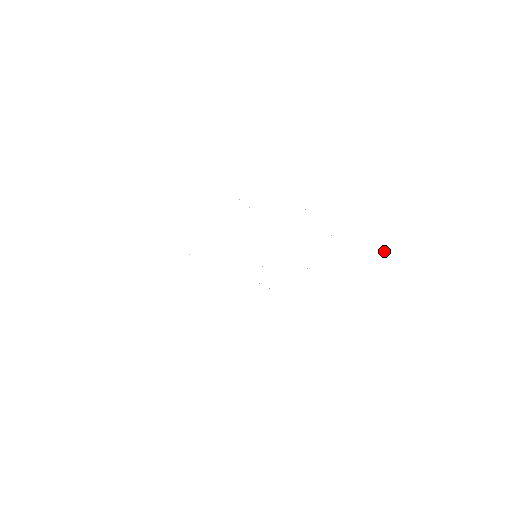
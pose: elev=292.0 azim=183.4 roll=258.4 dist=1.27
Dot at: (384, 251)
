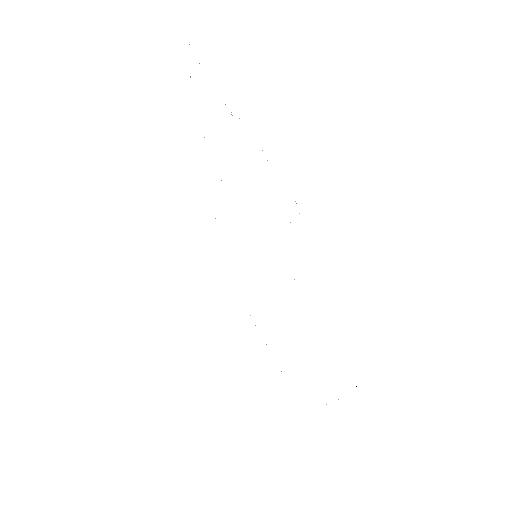
Dot at: occluded
